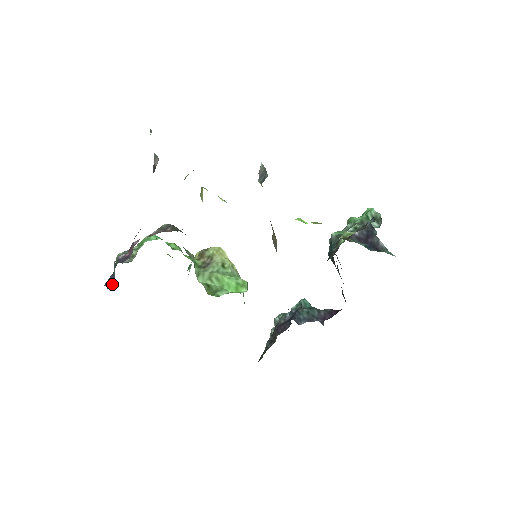
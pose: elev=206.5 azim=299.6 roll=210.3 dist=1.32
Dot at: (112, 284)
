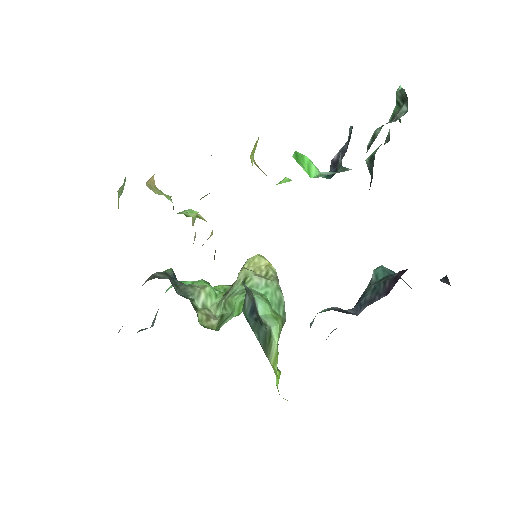
Dot at: occluded
